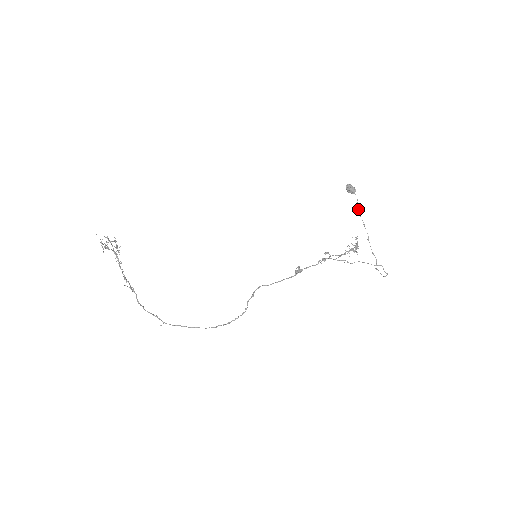
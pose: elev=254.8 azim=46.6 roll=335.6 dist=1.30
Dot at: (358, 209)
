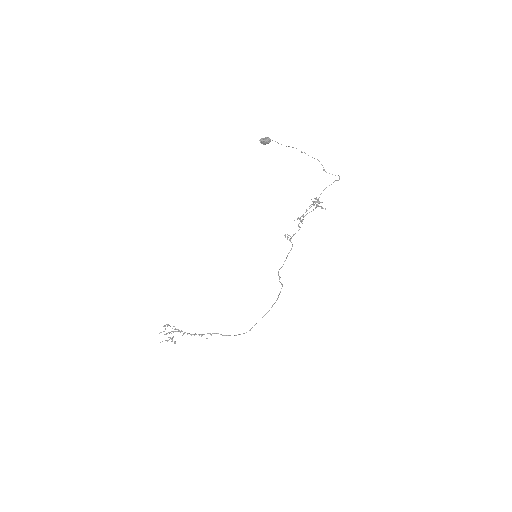
Dot at: occluded
